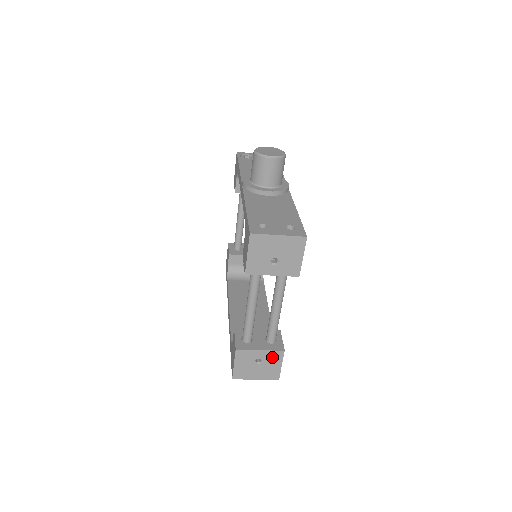
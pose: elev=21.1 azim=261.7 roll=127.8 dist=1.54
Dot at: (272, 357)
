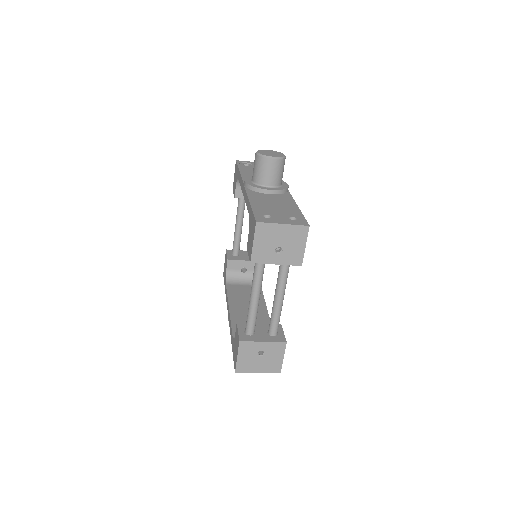
Dot at: (274, 349)
